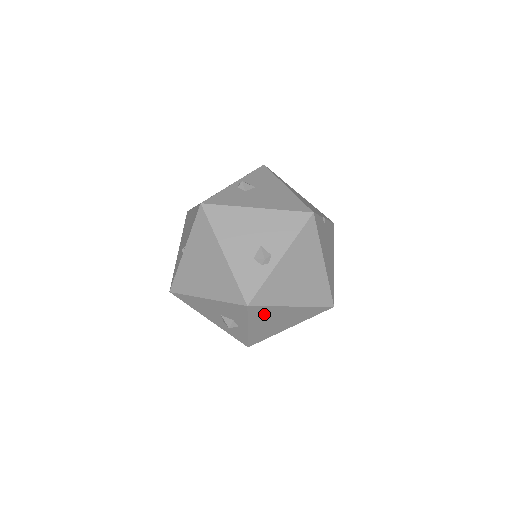
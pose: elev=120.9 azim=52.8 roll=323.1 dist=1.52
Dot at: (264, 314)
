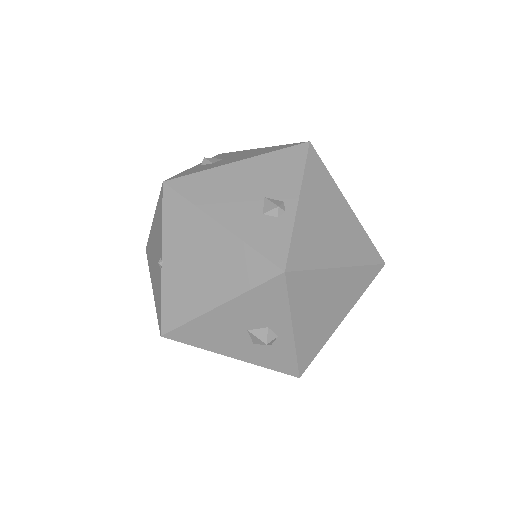
Dot at: (308, 291)
